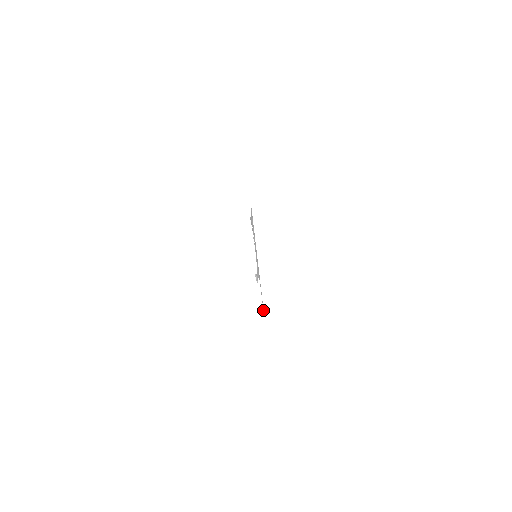
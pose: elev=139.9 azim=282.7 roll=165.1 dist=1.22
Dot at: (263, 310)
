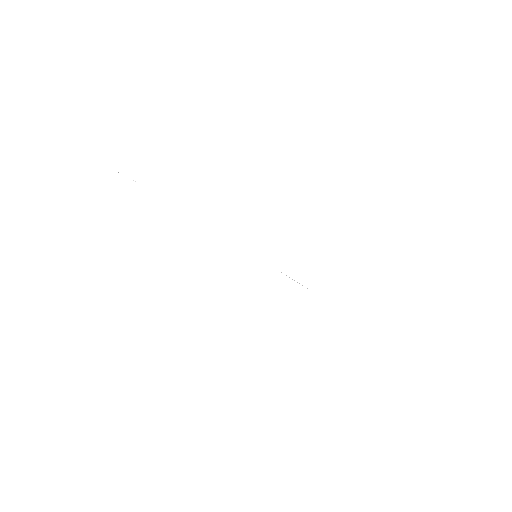
Dot at: occluded
